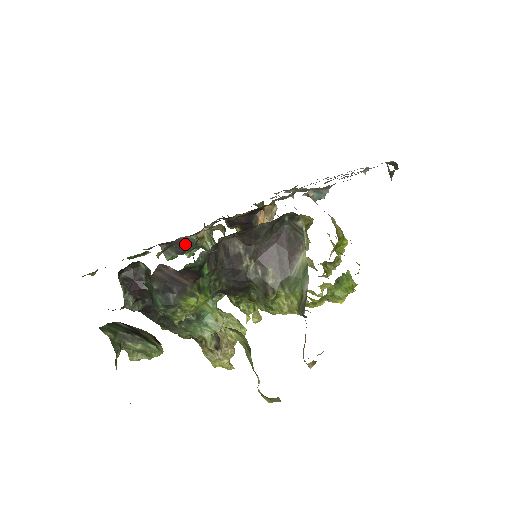
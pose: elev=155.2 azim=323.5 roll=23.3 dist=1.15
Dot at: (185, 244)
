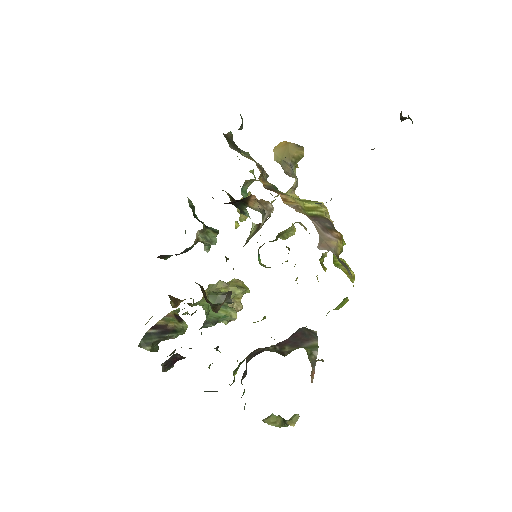
Dot at: (182, 253)
